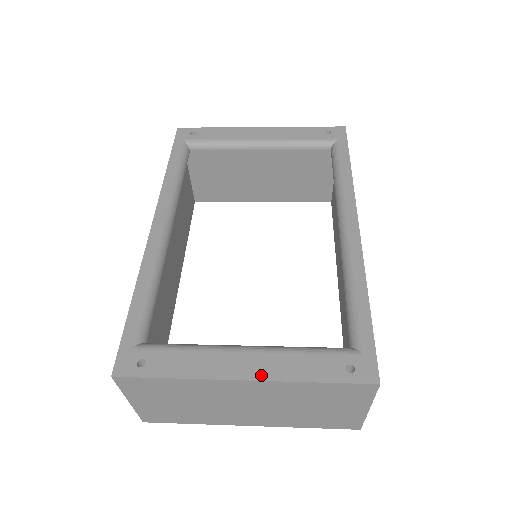
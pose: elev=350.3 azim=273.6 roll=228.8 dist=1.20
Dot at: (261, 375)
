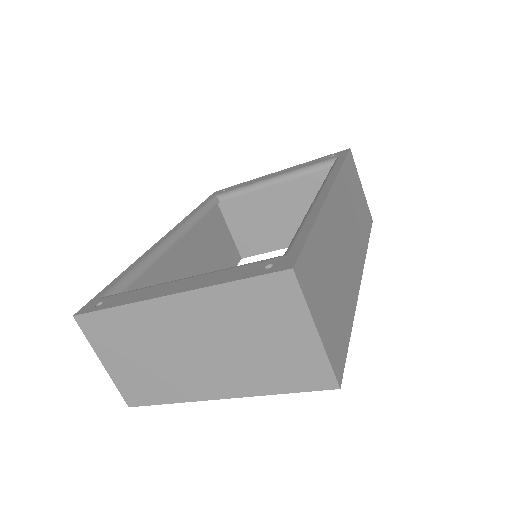
Dot at: (185, 289)
